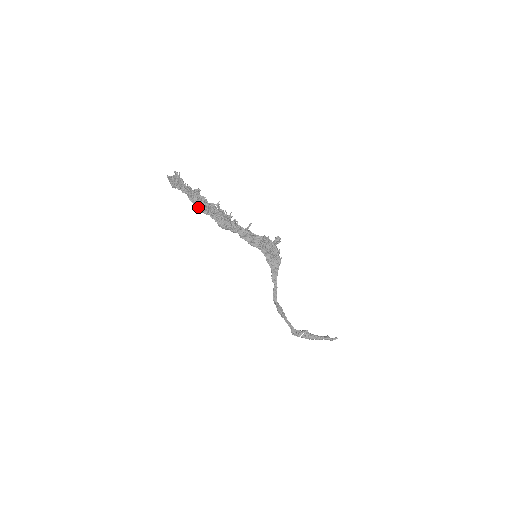
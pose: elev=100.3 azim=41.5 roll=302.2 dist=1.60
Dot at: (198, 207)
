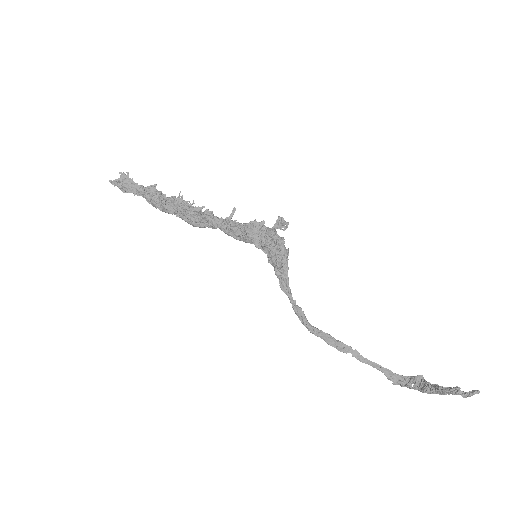
Dot at: occluded
